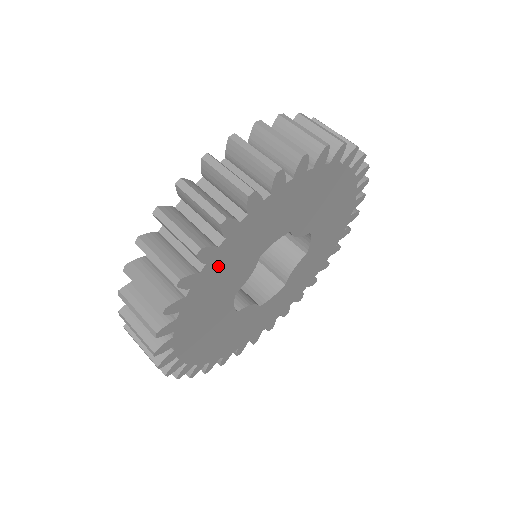
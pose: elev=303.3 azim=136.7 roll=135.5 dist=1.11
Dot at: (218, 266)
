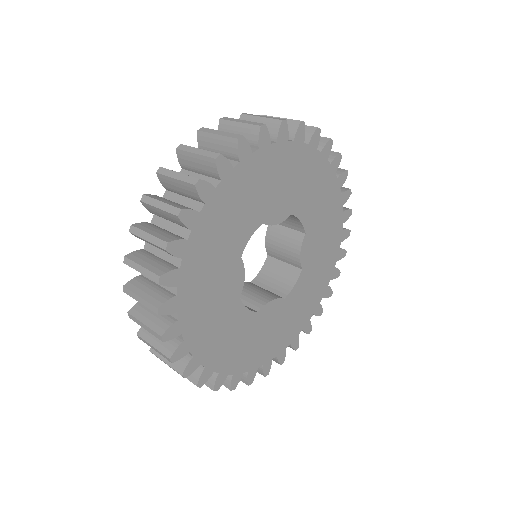
Dot at: (290, 161)
